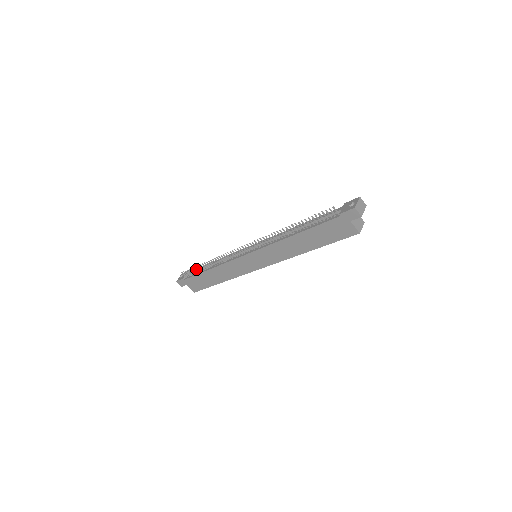
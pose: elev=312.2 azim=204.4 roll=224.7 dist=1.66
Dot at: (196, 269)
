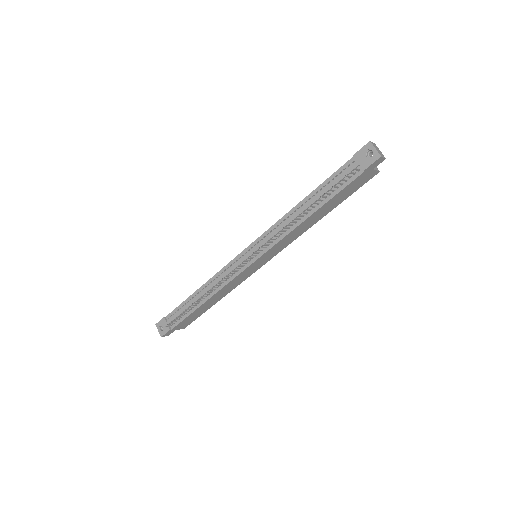
Dot at: occluded
